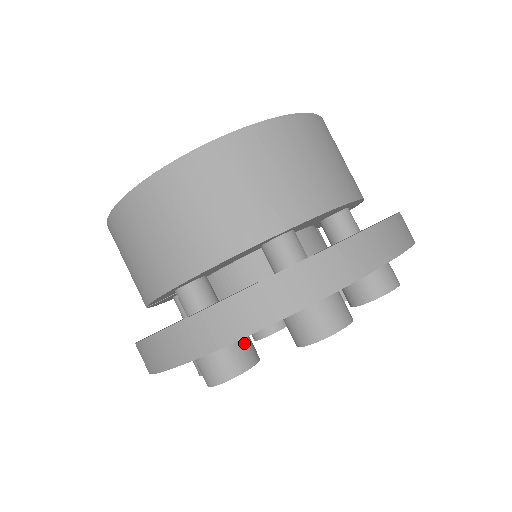
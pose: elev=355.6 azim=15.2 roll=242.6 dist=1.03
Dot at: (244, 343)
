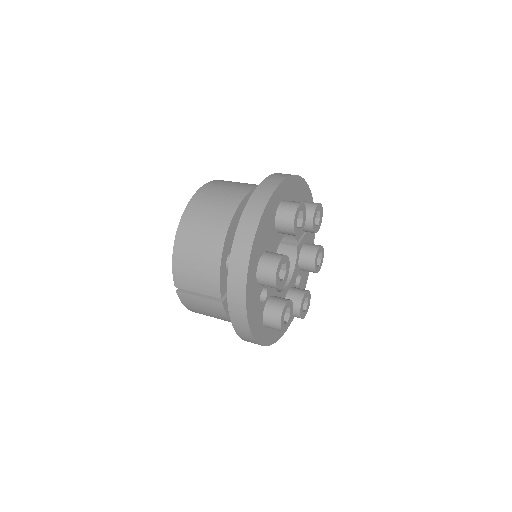
Dot at: occluded
